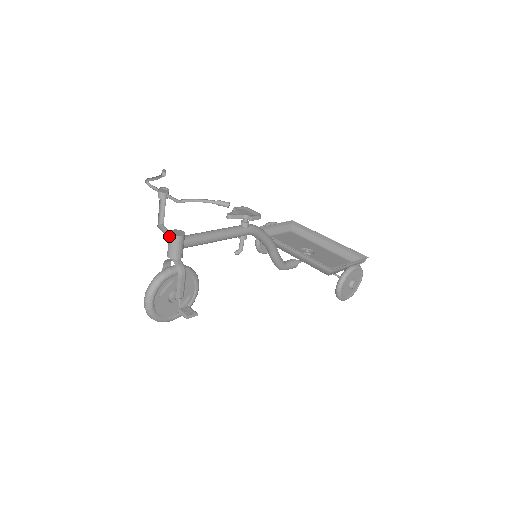
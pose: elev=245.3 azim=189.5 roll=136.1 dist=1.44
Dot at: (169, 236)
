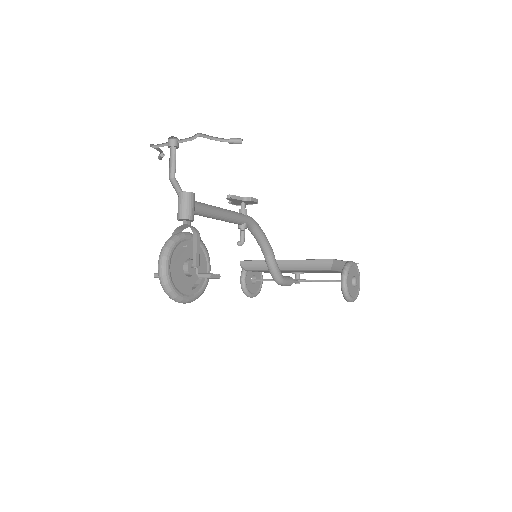
Dot at: (179, 195)
